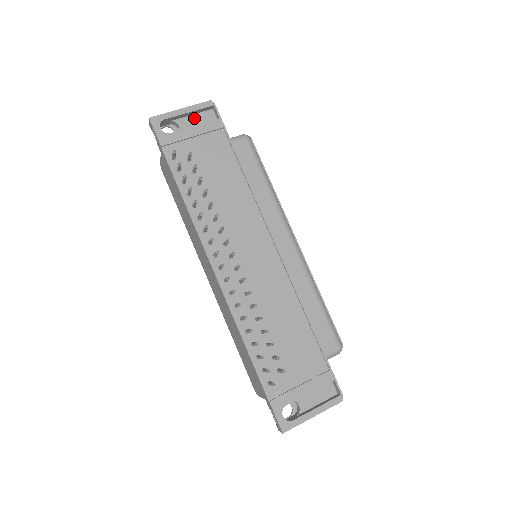
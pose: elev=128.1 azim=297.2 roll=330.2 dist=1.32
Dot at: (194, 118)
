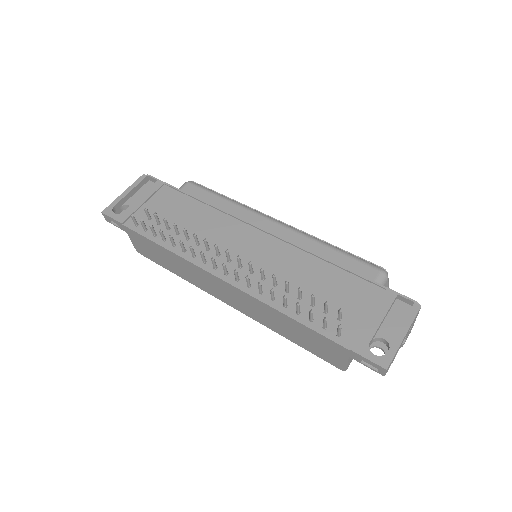
Dot at: (138, 194)
